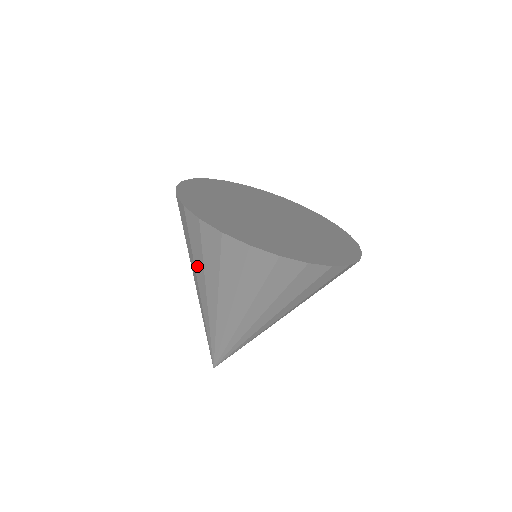
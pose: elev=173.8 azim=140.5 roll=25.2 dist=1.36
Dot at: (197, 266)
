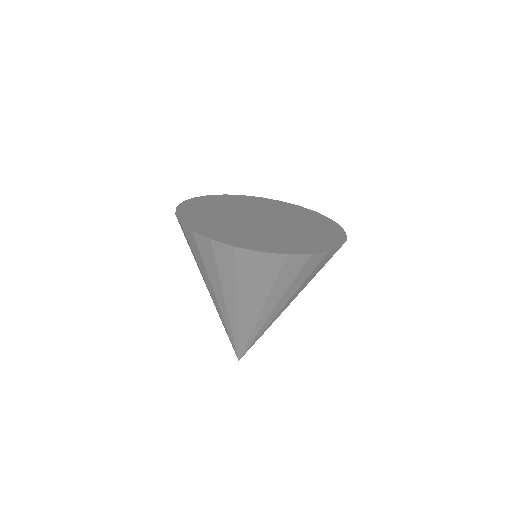
Dot at: (202, 271)
